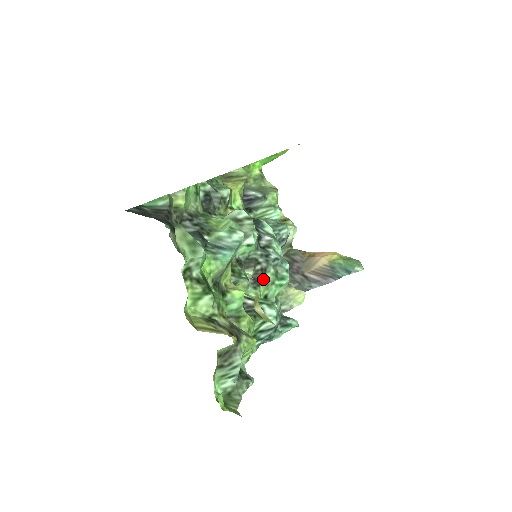
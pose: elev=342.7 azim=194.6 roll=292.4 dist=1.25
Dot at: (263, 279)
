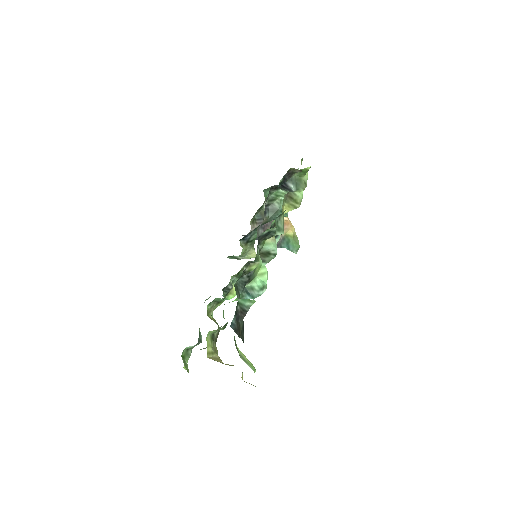
Dot at: occluded
